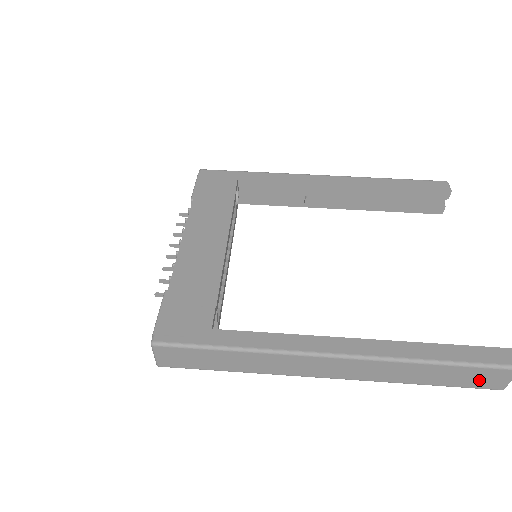
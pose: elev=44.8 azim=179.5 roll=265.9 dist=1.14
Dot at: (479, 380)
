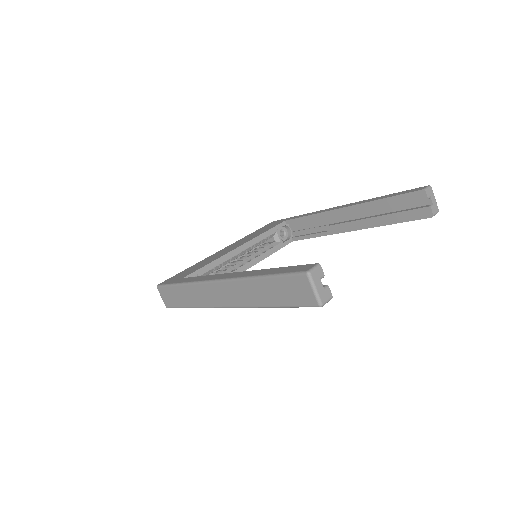
Dot at: (295, 294)
